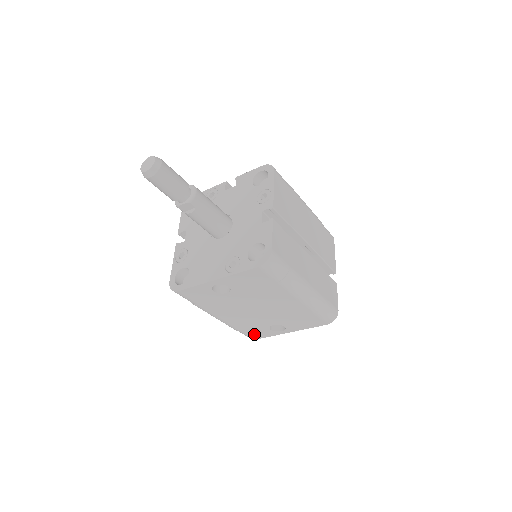
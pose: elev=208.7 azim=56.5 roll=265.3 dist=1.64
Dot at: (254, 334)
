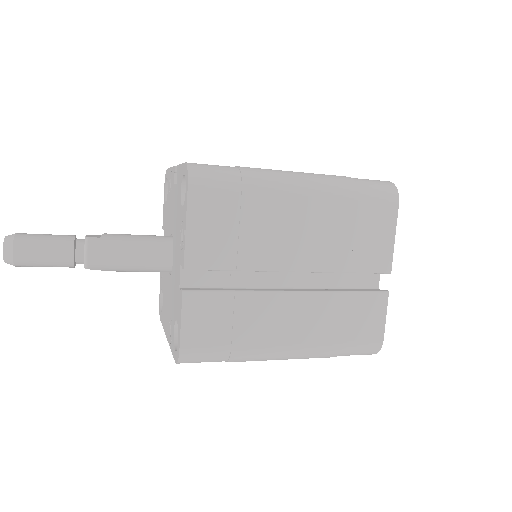
Dot at: occluded
